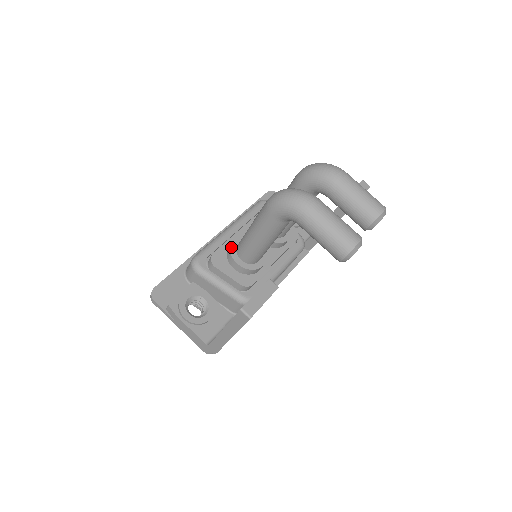
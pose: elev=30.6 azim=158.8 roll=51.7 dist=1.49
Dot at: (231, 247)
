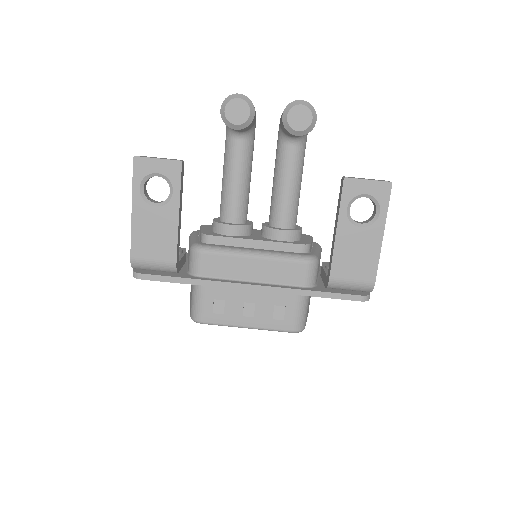
Dot at: occluded
